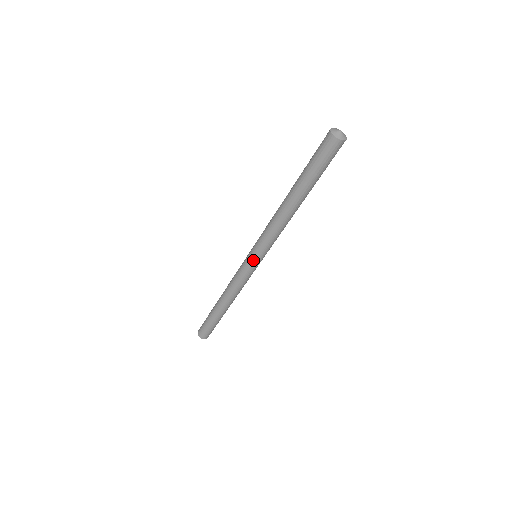
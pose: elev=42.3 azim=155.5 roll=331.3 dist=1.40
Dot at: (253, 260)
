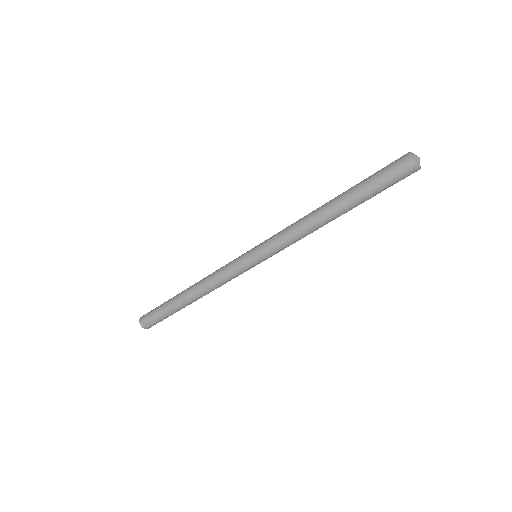
Dot at: (253, 259)
